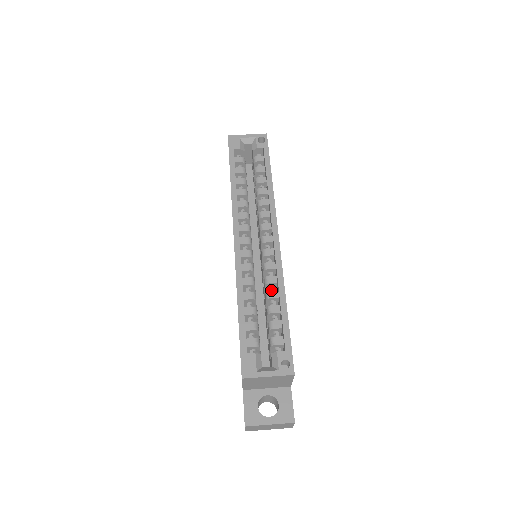
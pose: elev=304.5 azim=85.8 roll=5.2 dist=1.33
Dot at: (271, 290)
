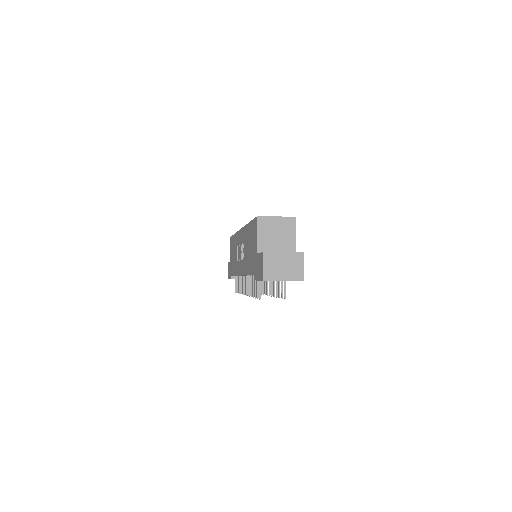
Dot at: occluded
